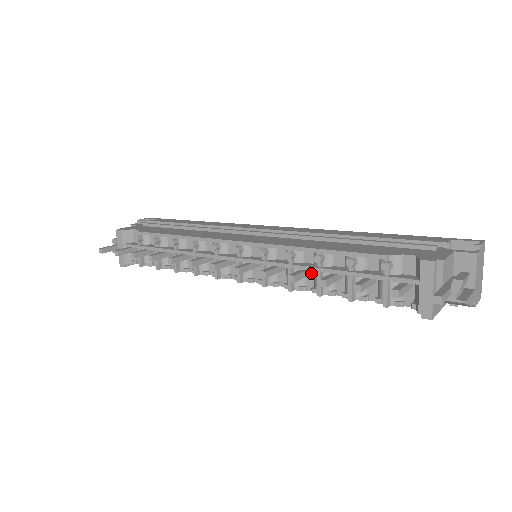
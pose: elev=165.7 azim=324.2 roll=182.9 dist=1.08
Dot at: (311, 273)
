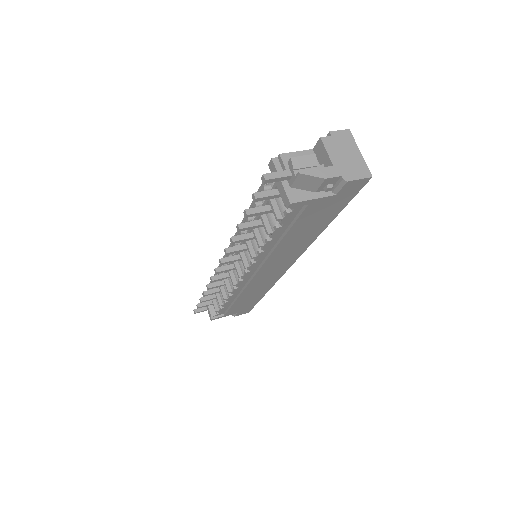
Dot at: occluded
